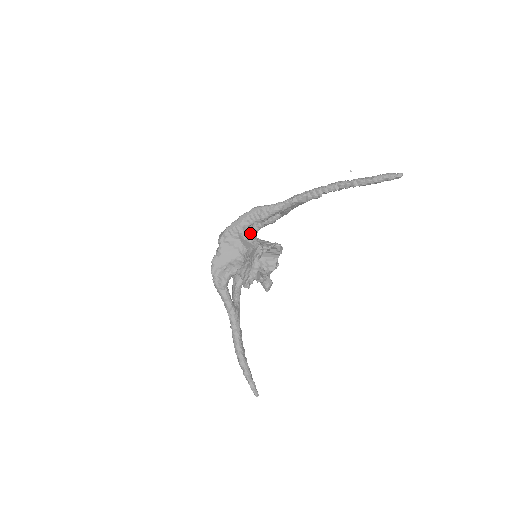
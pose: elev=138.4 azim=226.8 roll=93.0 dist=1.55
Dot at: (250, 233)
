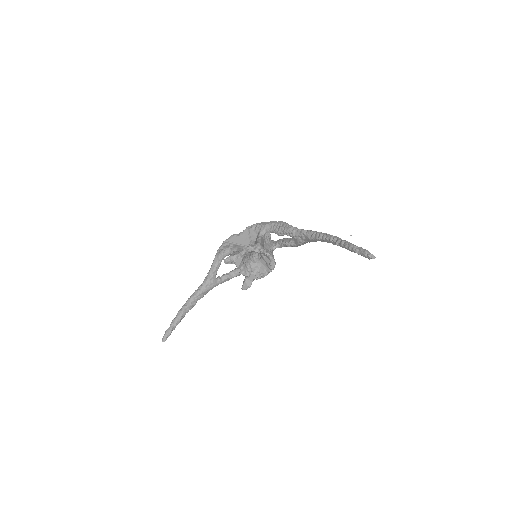
Dot at: (272, 244)
